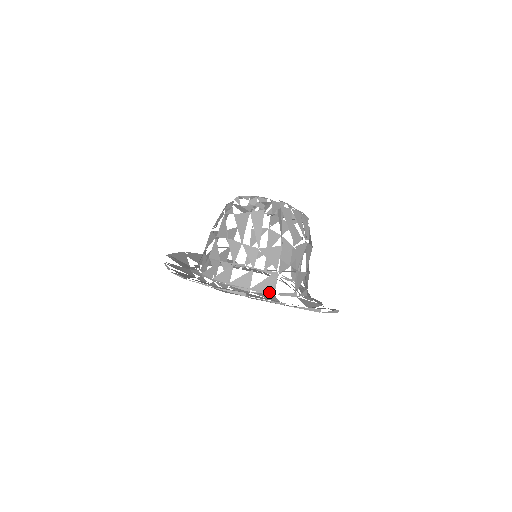
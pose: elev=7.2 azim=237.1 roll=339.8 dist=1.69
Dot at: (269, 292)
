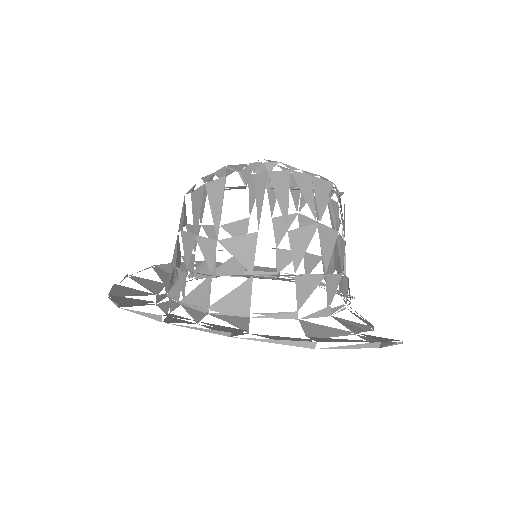
Dot at: (240, 313)
